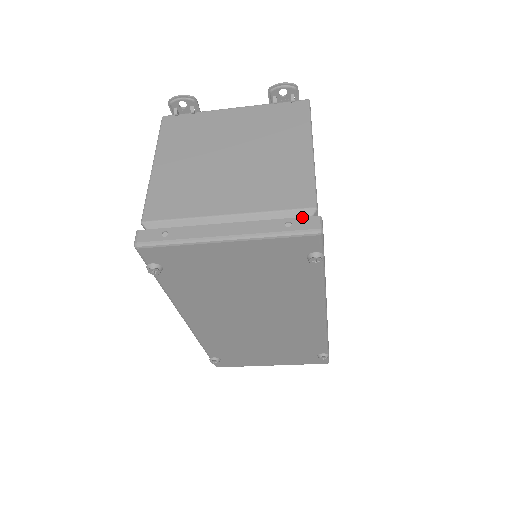
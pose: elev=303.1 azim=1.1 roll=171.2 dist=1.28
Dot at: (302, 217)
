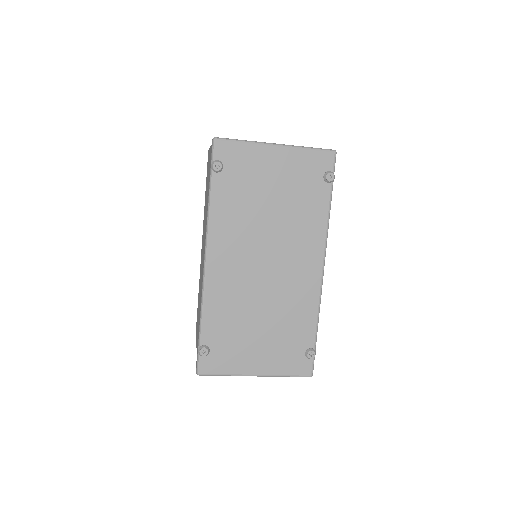
Dot at: occluded
